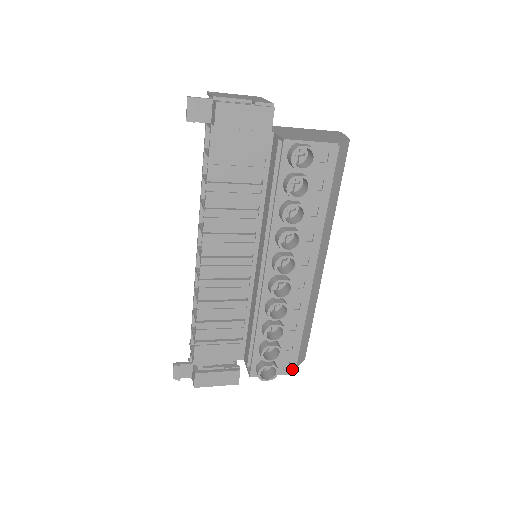
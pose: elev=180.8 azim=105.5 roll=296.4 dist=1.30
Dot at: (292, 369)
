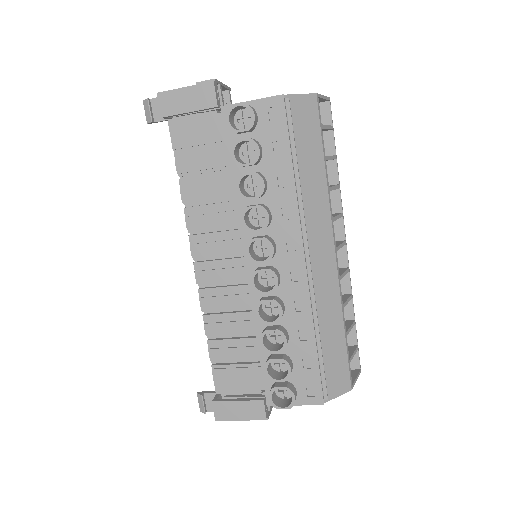
Dot at: (320, 397)
